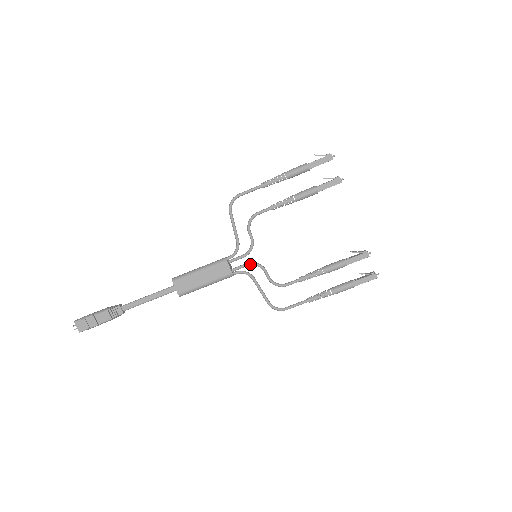
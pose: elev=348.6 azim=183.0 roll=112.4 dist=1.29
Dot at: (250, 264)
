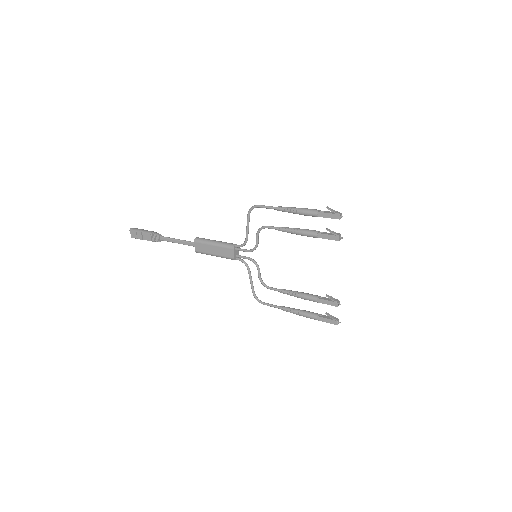
Dot at: (249, 259)
